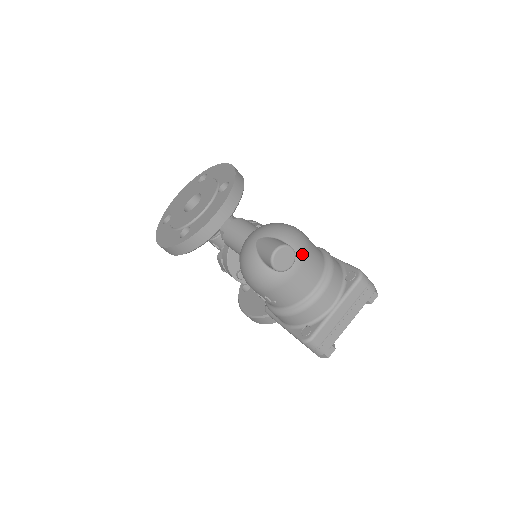
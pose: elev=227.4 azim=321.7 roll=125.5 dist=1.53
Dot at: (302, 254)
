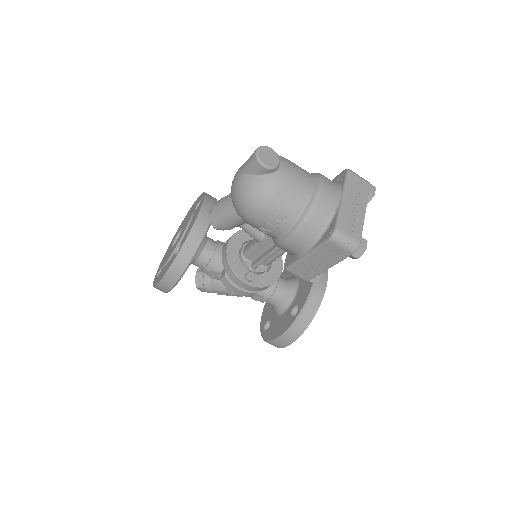
Dot at: (284, 160)
